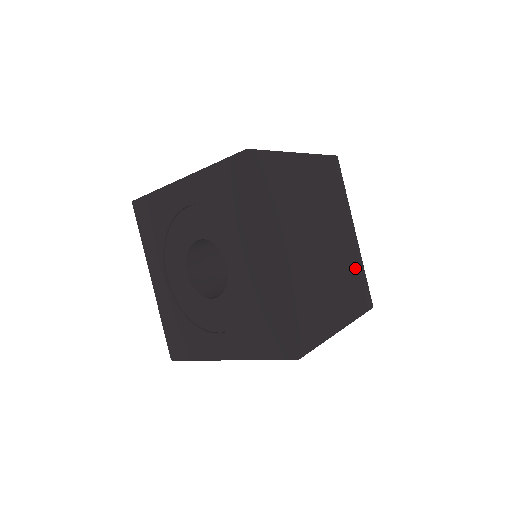
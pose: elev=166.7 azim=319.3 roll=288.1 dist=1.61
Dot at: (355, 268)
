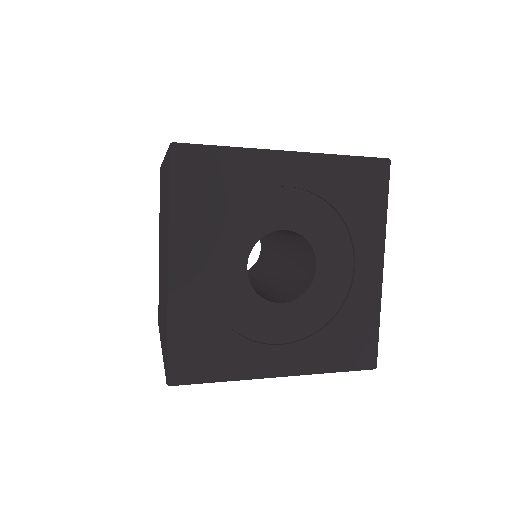
Dot at: occluded
